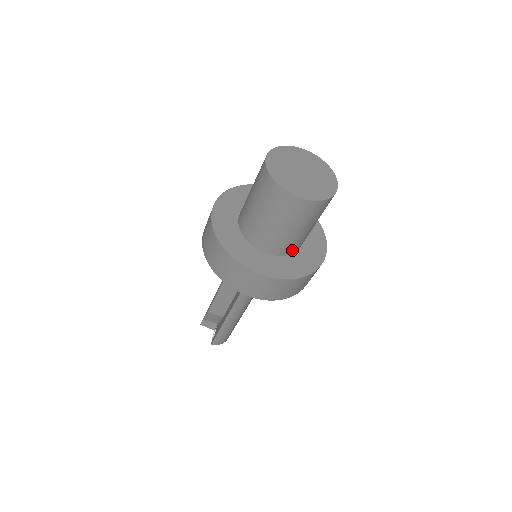
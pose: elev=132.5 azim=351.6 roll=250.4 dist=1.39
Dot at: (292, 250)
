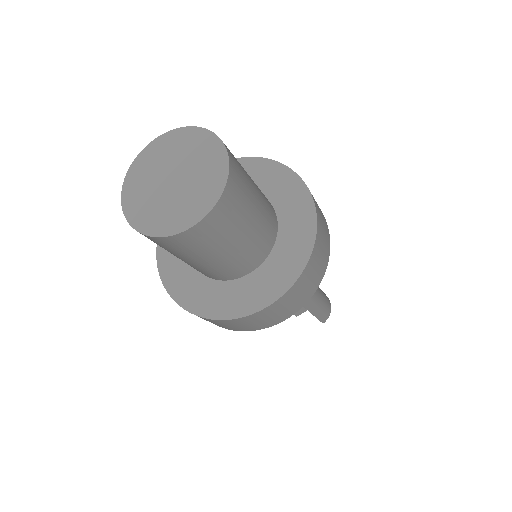
Dot at: (271, 237)
